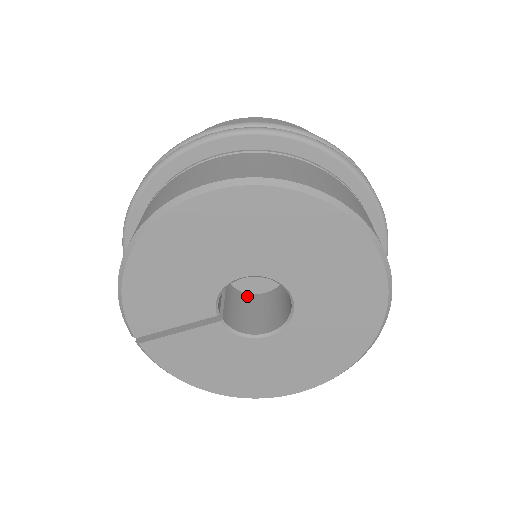
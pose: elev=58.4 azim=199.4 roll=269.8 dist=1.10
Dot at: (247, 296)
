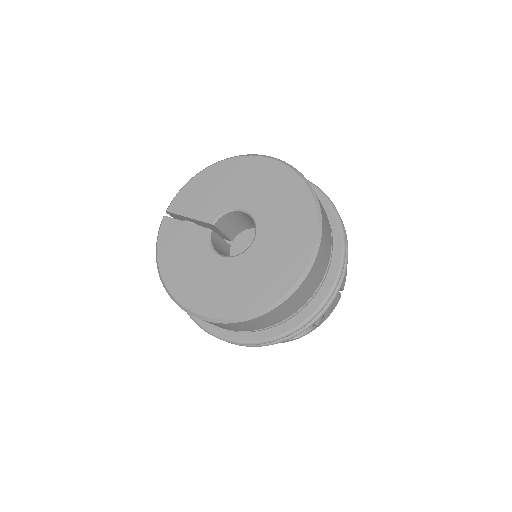
Dot at: occluded
